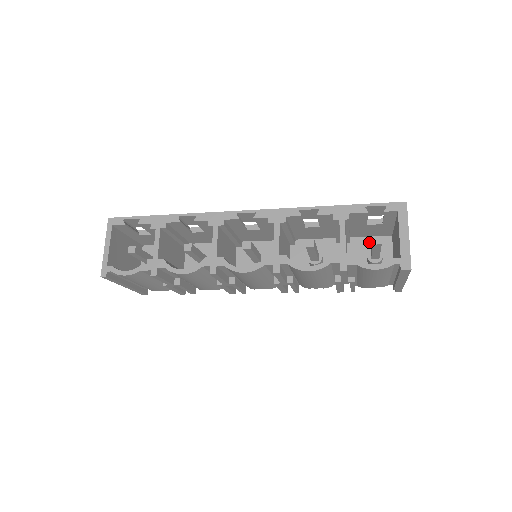
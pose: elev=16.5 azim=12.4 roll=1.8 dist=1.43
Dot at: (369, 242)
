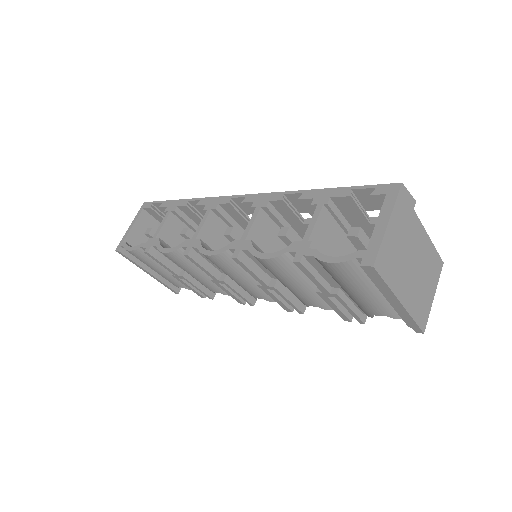
Dot at: occluded
